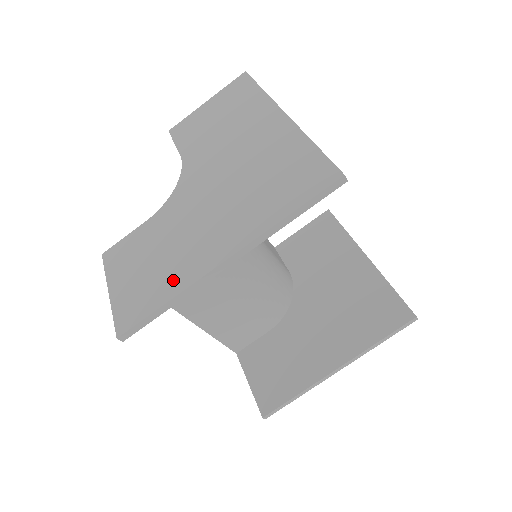
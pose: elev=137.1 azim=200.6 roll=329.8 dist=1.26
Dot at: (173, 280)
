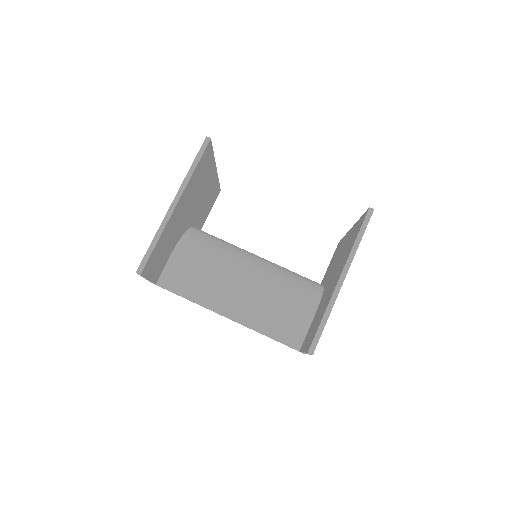
Dot at: occluded
